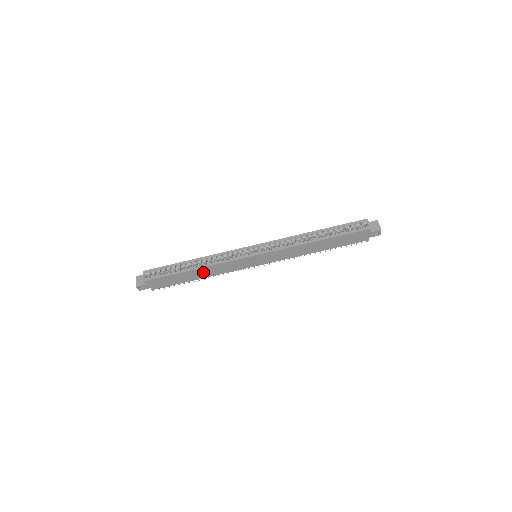
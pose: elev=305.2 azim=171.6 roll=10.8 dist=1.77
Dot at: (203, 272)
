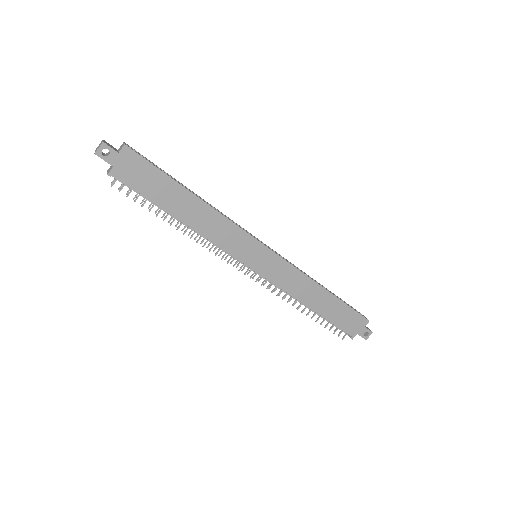
Dot at: (198, 213)
